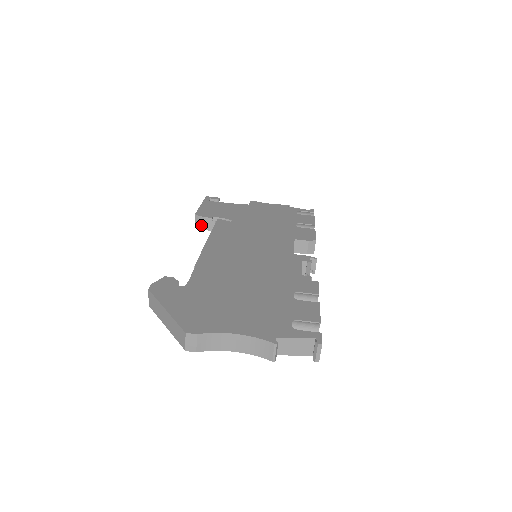
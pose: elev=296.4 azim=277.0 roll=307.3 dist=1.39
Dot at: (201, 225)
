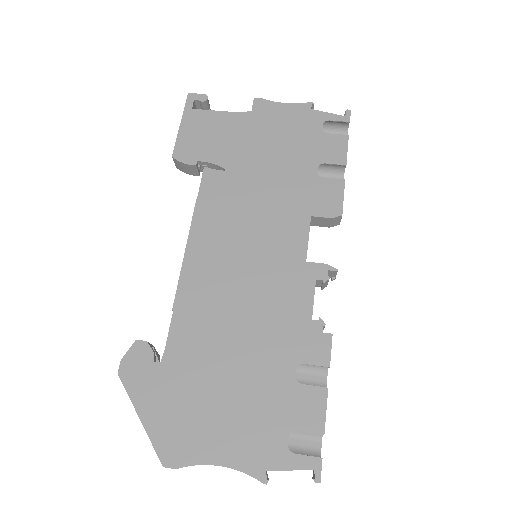
Dot at: (184, 170)
